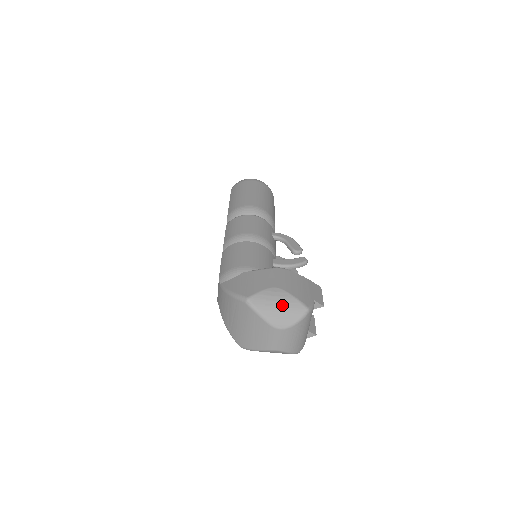
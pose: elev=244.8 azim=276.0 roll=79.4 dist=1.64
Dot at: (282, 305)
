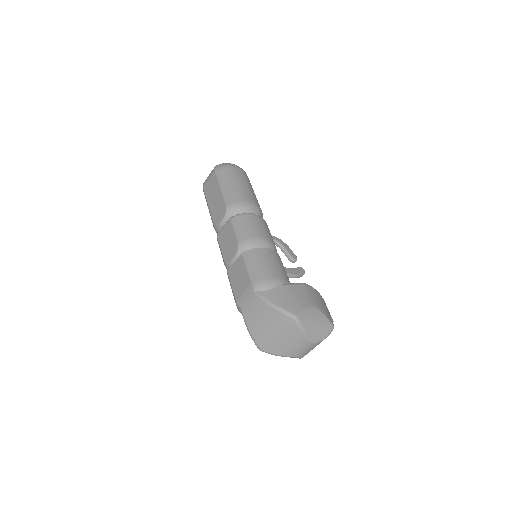
Dot at: (319, 323)
